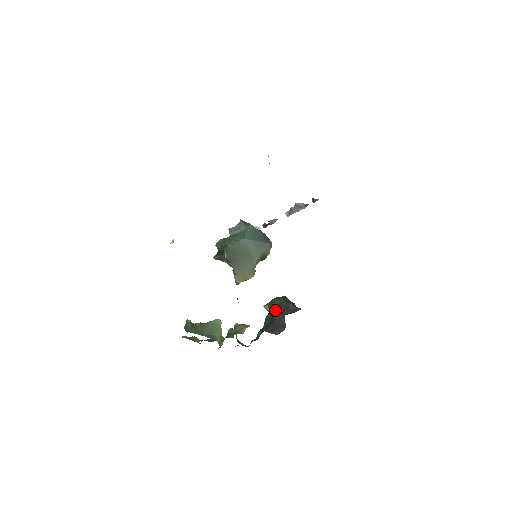
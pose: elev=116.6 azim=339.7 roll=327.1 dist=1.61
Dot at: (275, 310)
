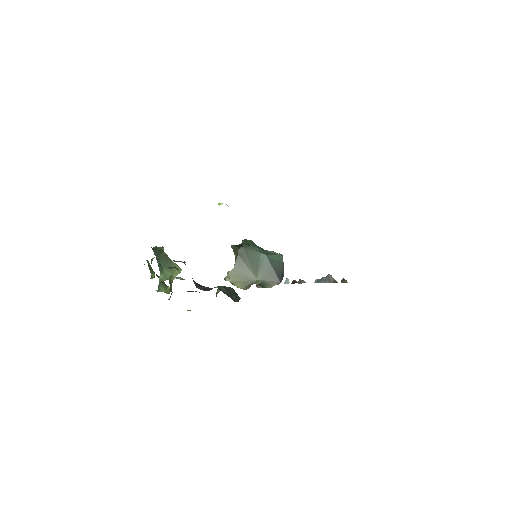
Dot at: (220, 287)
